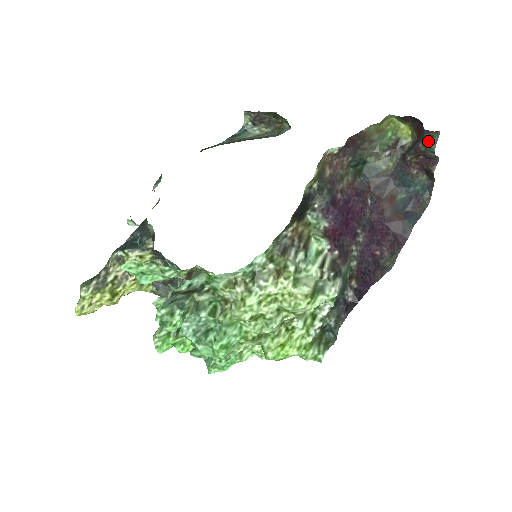
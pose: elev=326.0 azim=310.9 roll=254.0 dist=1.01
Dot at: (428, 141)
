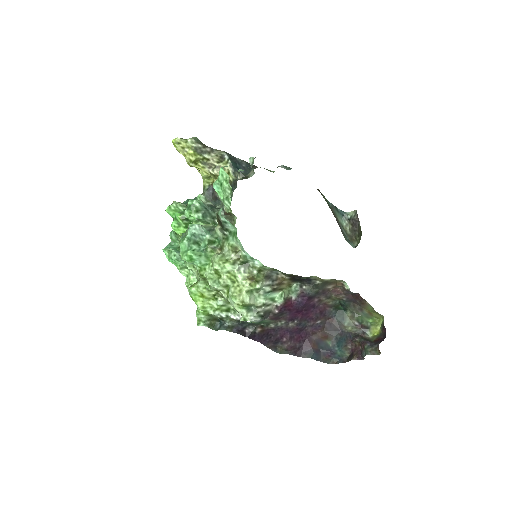
Dot at: (372, 348)
